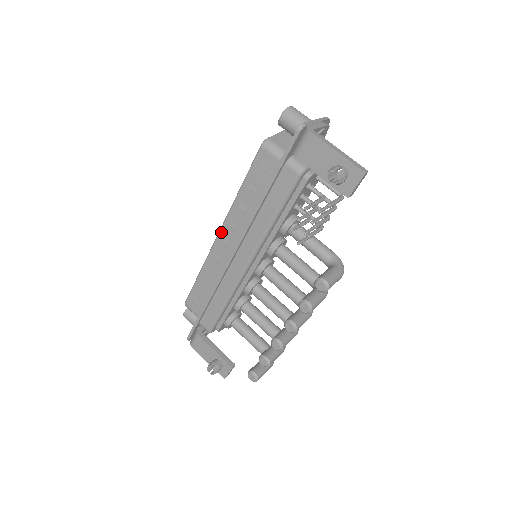
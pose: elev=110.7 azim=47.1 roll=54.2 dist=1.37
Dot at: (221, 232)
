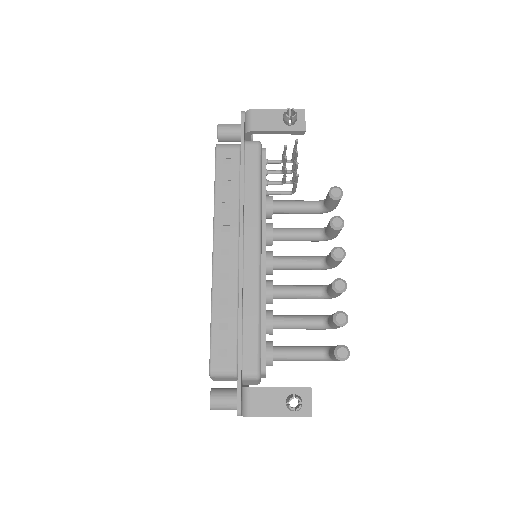
Dot at: (215, 244)
